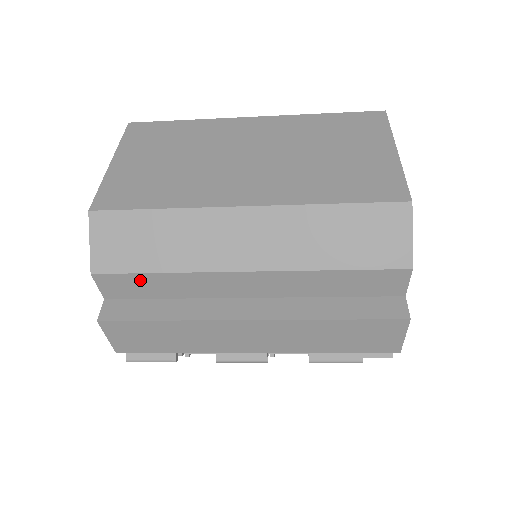
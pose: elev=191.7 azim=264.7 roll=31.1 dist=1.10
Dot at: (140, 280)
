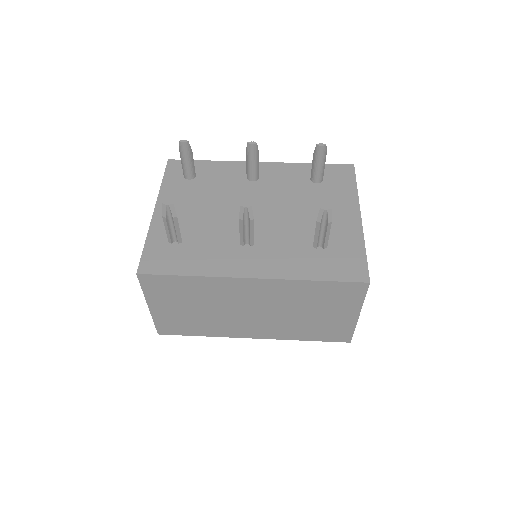
Dot at: occluded
